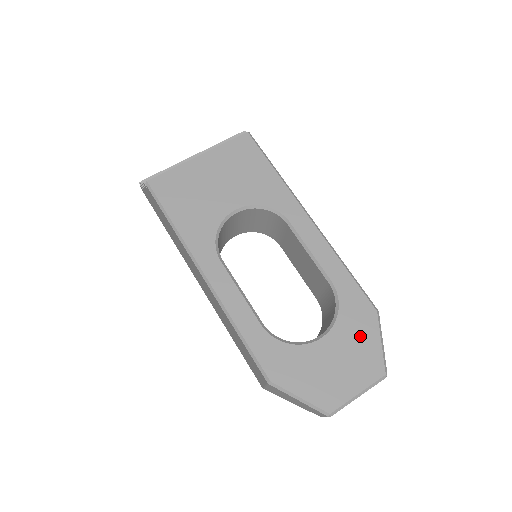
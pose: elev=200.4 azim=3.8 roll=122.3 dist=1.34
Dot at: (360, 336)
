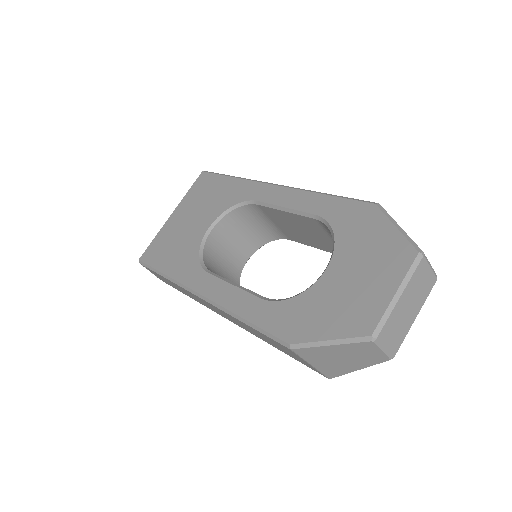
Dot at: (368, 238)
